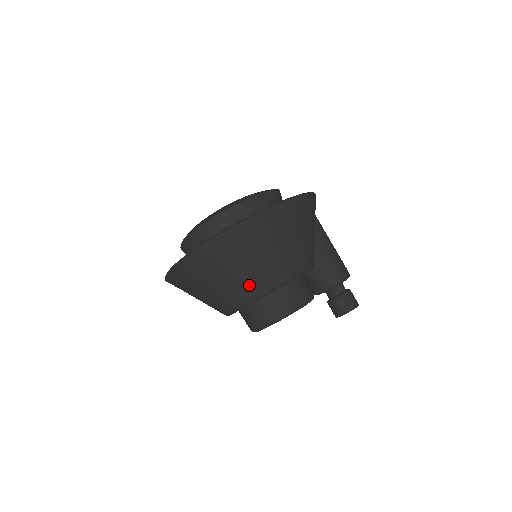
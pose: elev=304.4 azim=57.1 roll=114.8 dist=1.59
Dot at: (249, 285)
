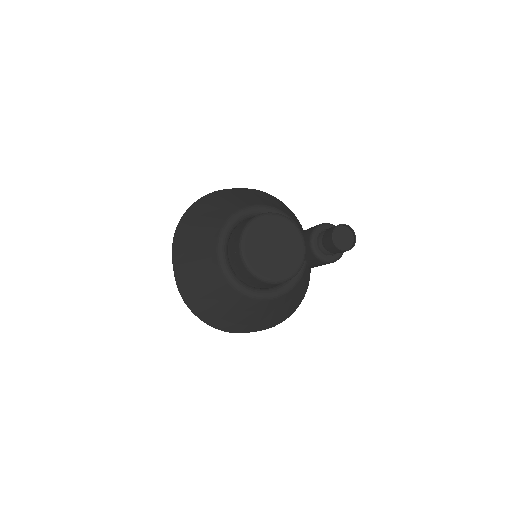
Dot at: (227, 209)
